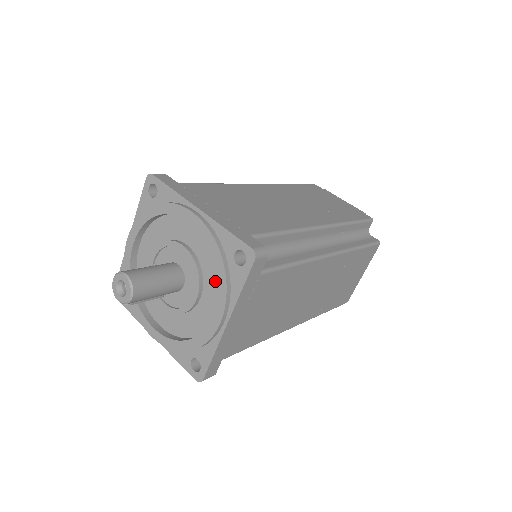
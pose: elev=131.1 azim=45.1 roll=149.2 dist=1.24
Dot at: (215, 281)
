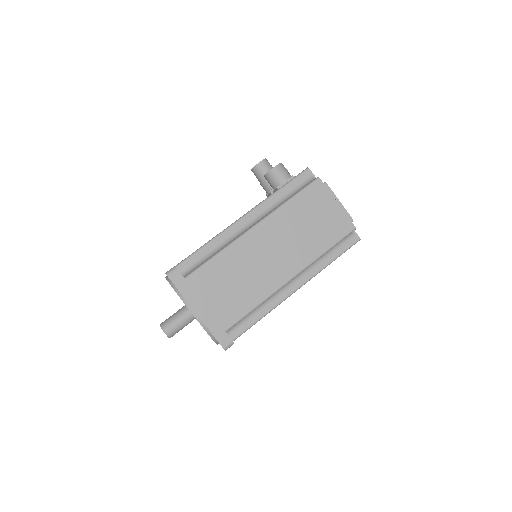
Dot at: occluded
